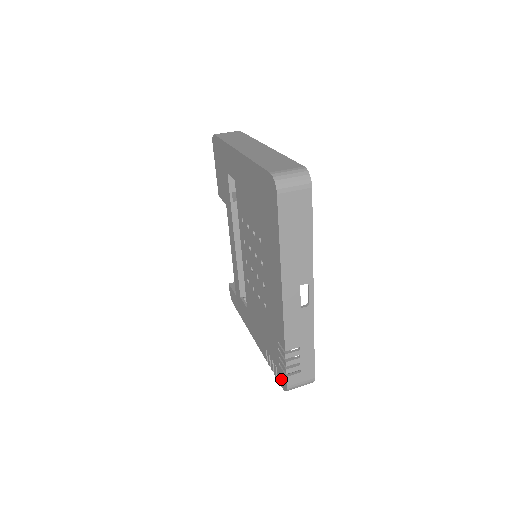
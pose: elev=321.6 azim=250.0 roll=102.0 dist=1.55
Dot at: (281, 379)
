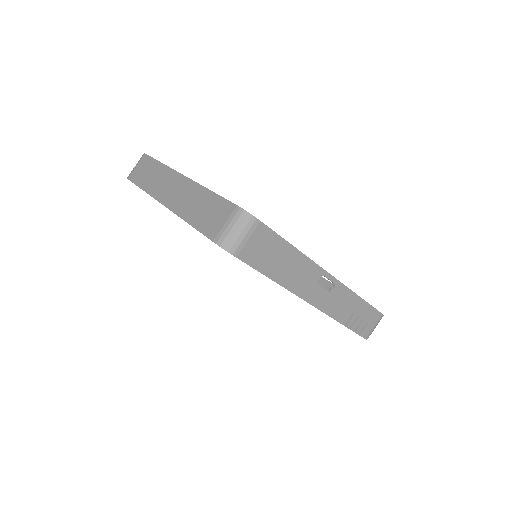
Dot at: occluded
